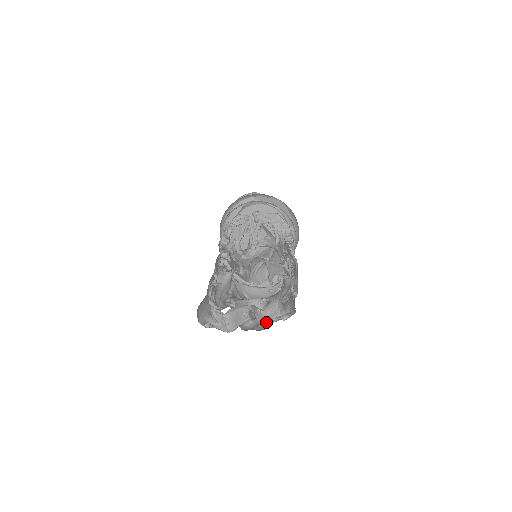
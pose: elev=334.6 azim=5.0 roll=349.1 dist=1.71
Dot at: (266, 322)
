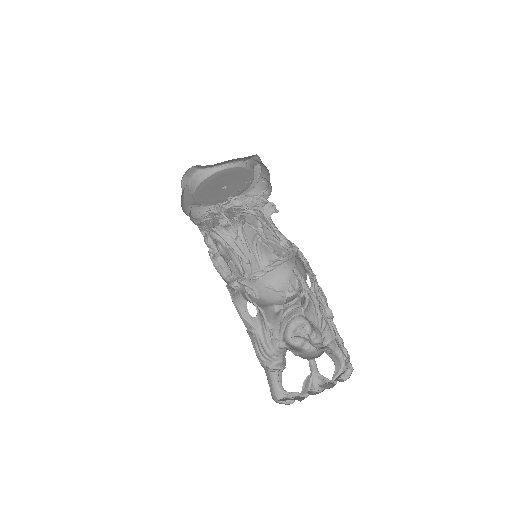
Dot at: (333, 381)
